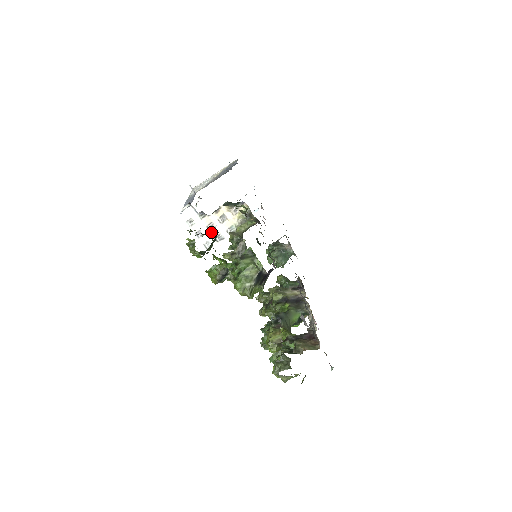
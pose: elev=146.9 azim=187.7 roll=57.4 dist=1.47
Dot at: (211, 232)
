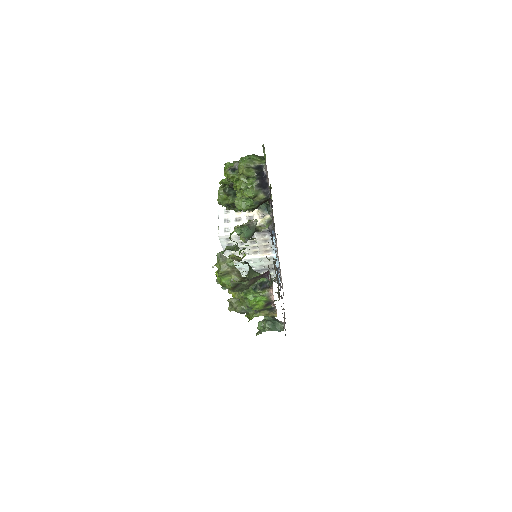
Dot at: (236, 223)
